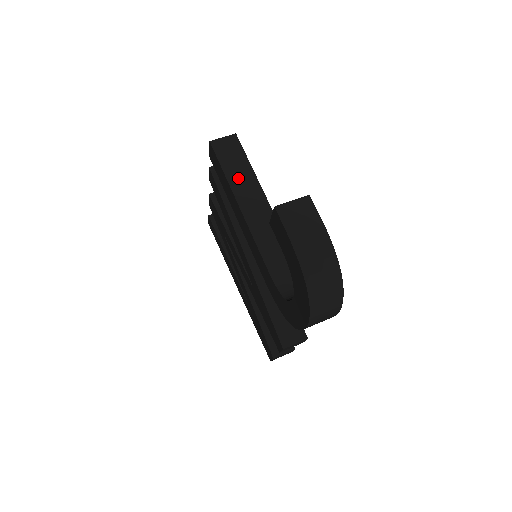
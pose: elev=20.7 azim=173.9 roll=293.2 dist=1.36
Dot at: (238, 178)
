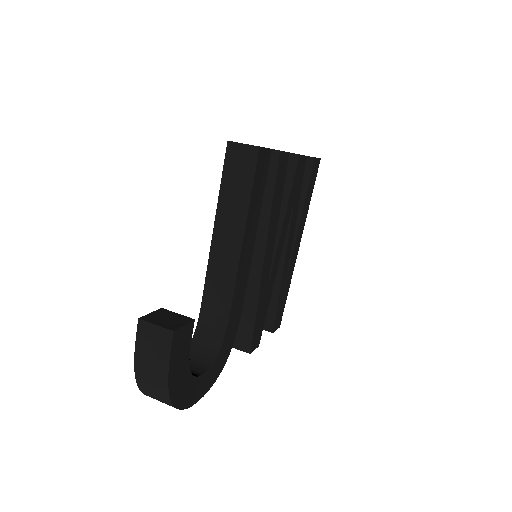
Dot at: (229, 203)
